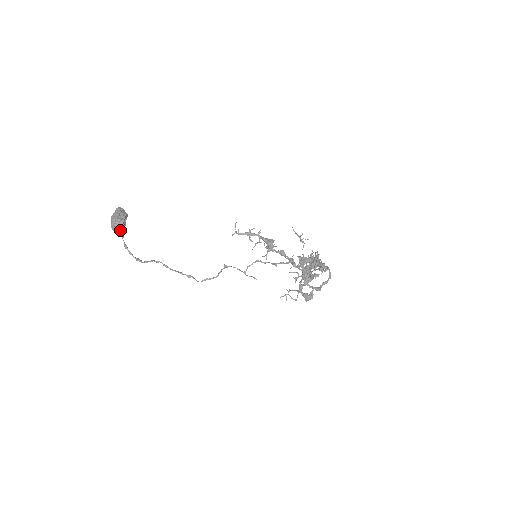
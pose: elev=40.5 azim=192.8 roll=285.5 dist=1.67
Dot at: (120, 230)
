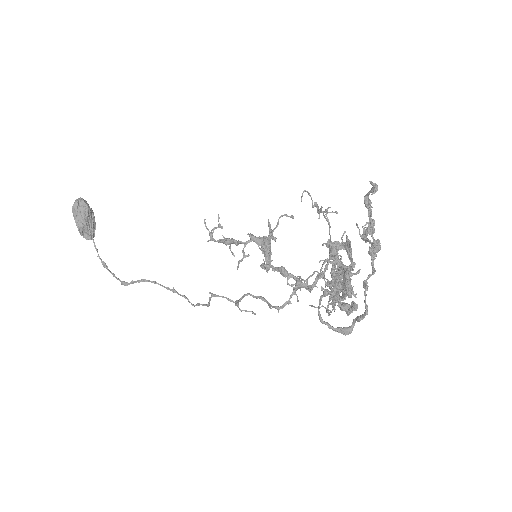
Dot at: occluded
